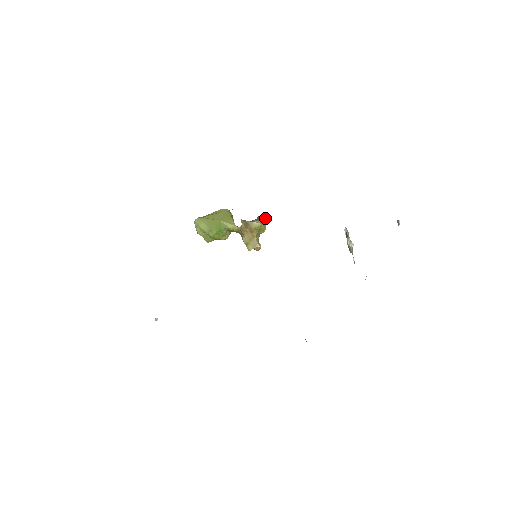
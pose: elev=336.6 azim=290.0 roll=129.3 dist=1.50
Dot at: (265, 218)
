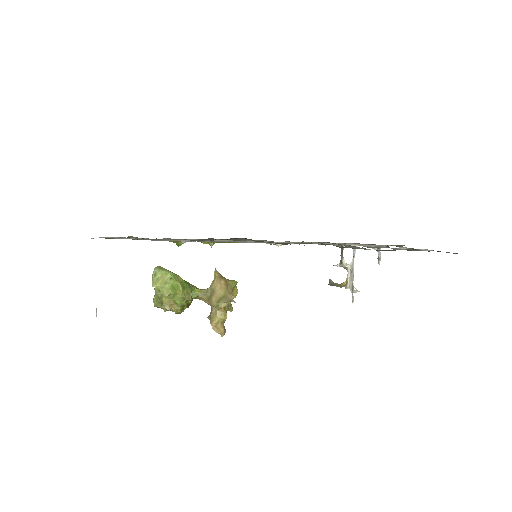
Dot at: occluded
